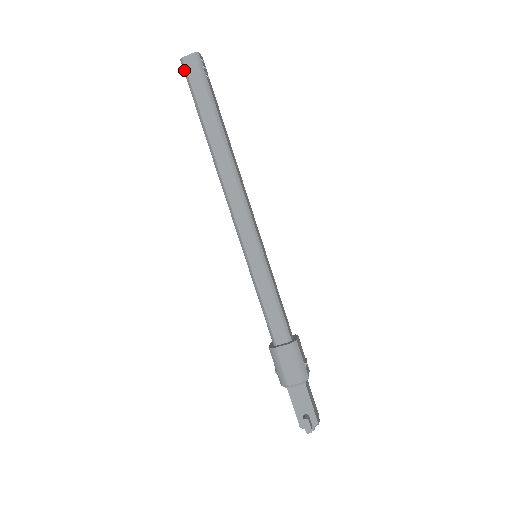
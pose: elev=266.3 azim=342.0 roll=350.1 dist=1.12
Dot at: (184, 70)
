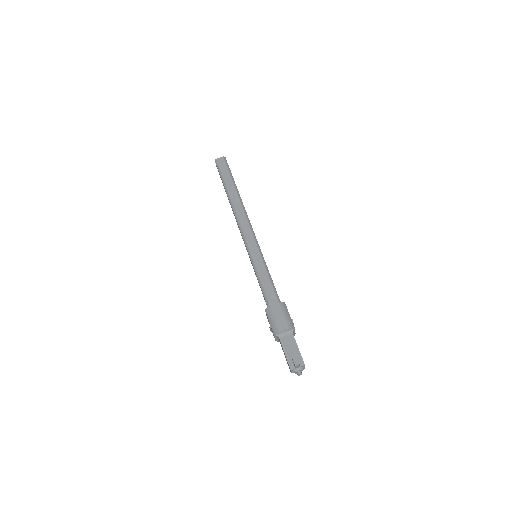
Dot at: (217, 164)
